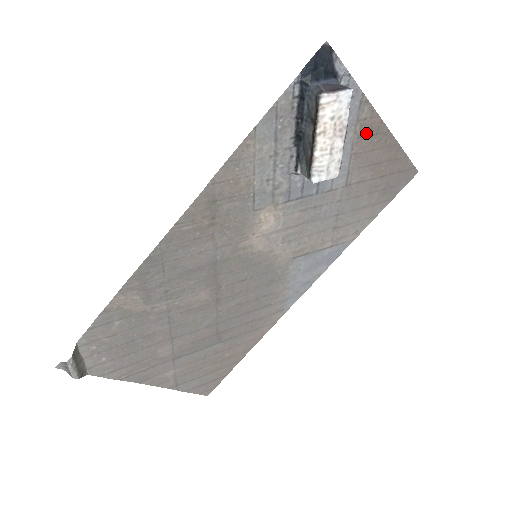
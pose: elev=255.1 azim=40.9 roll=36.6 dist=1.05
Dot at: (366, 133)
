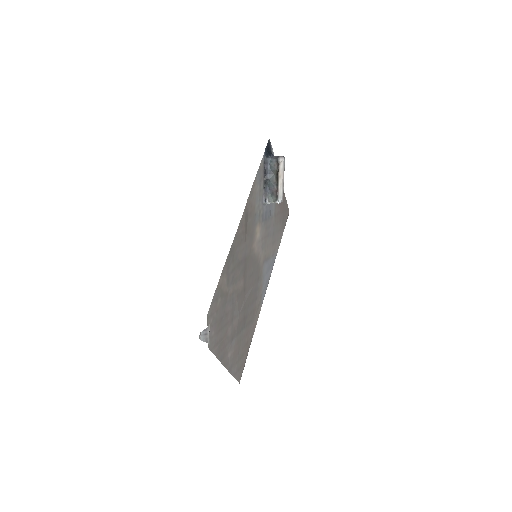
Dot at: occluded
